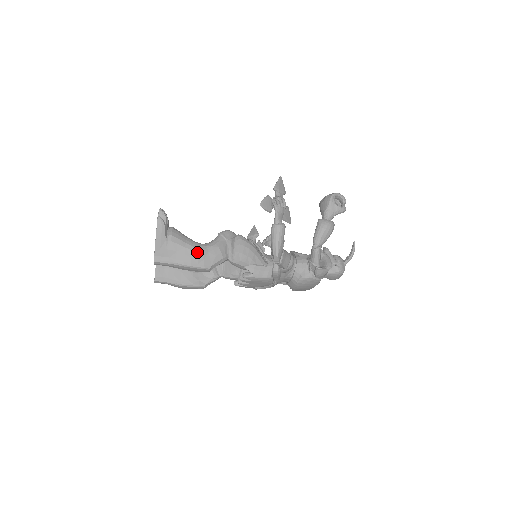
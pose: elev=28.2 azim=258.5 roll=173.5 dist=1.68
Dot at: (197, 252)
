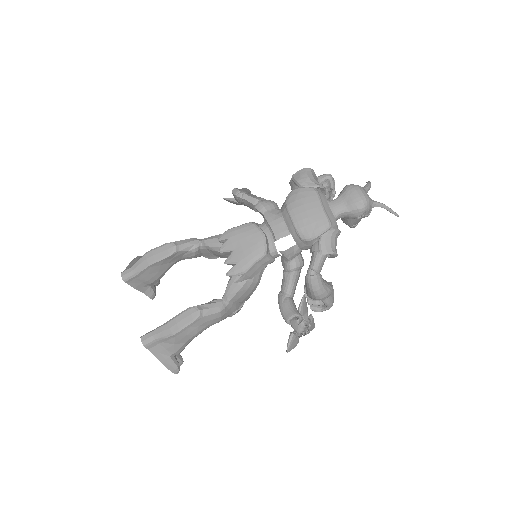
Dot at: occluded
